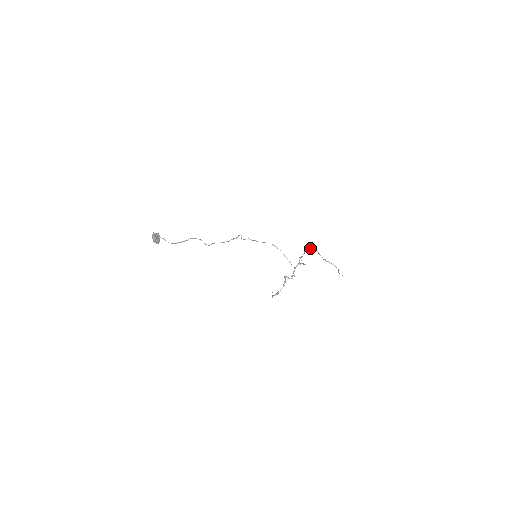
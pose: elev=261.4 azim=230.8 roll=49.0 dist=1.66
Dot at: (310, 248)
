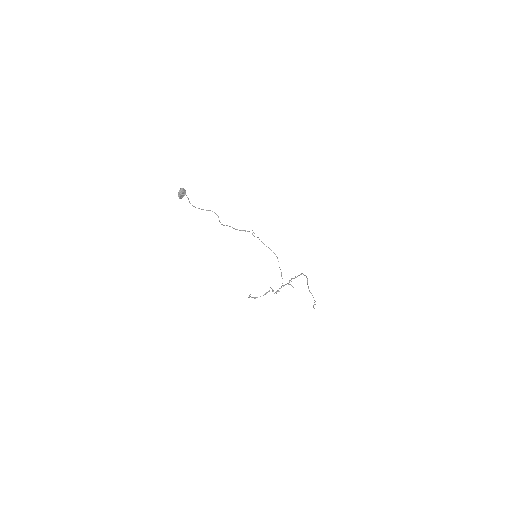
Dot at: (303, 274)
